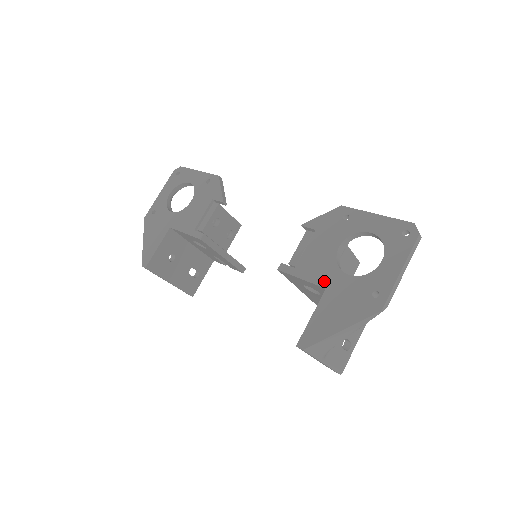
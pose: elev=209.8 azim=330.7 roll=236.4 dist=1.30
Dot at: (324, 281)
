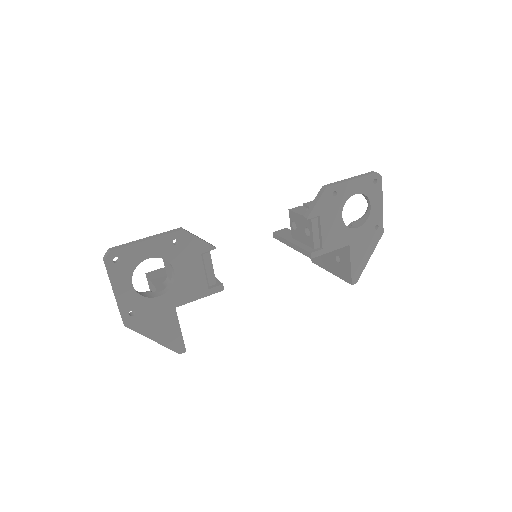
Dot at: (346, 242)
